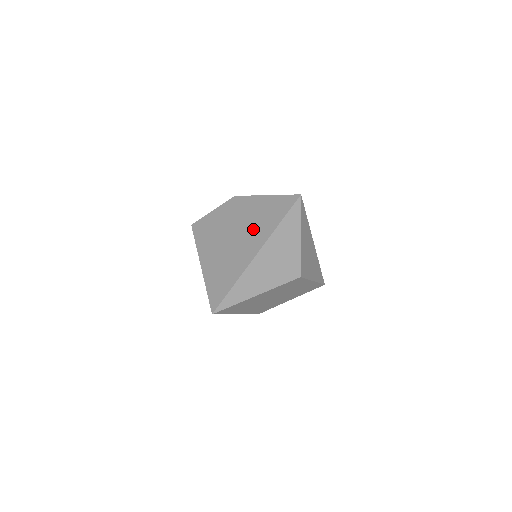
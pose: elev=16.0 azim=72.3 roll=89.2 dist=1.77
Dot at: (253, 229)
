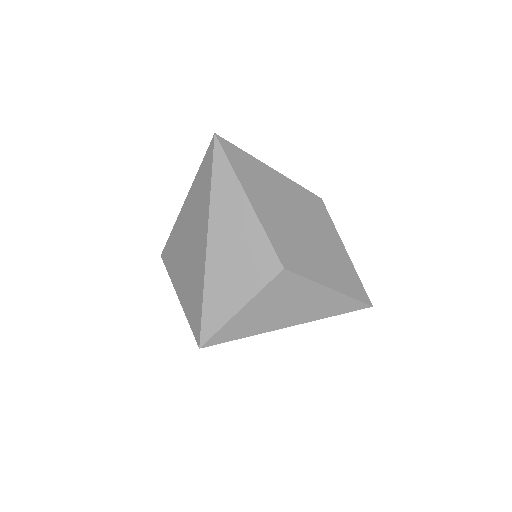
Dot at: occluded
